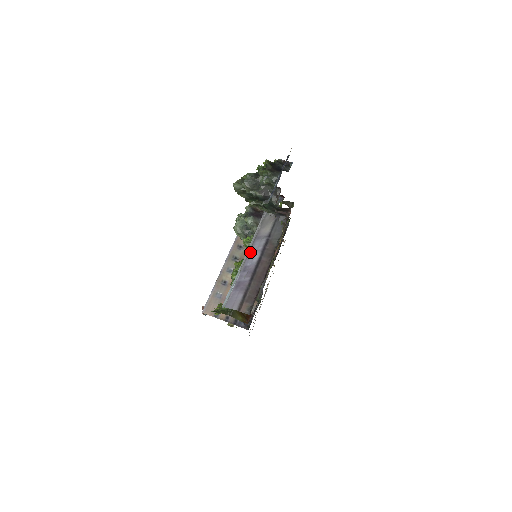
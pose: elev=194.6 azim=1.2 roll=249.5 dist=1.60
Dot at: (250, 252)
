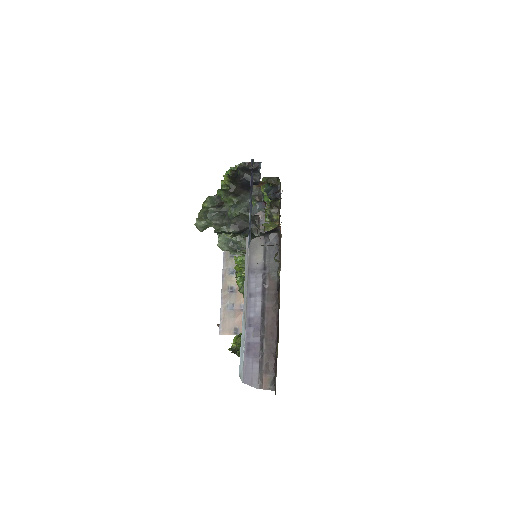
Dot at: (248, 295)
